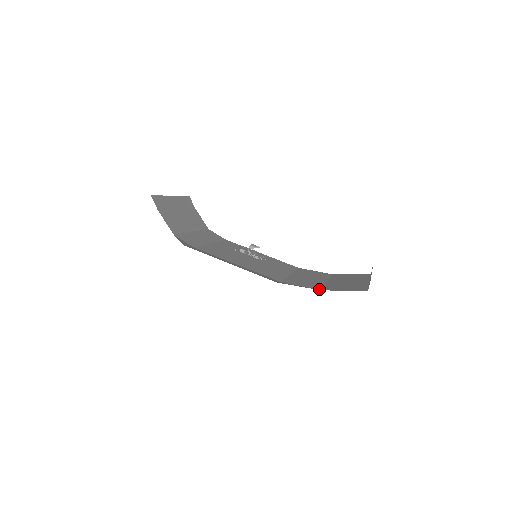
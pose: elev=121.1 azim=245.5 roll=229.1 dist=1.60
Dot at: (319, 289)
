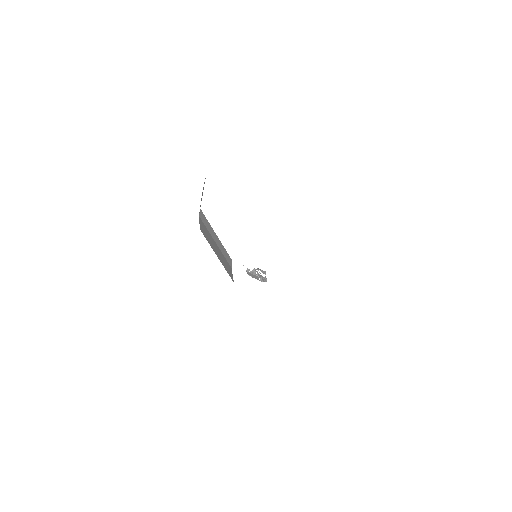
Dot at: occluded
